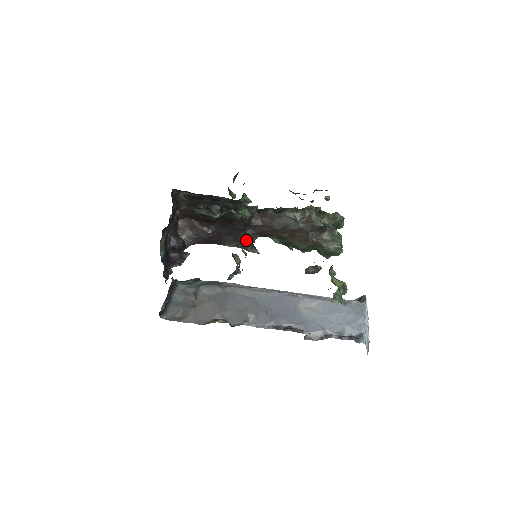
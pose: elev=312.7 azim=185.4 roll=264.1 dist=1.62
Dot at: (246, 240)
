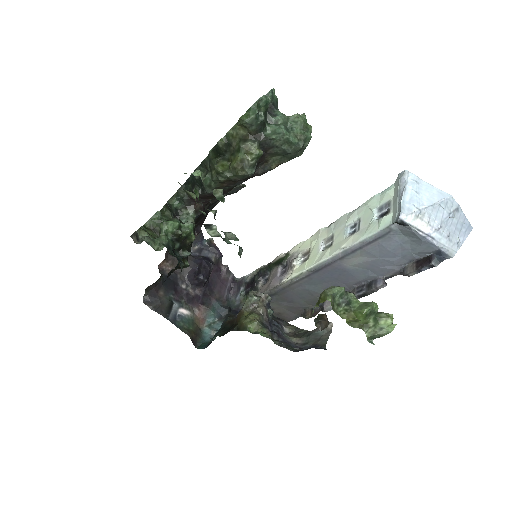
Dot at: occluded
